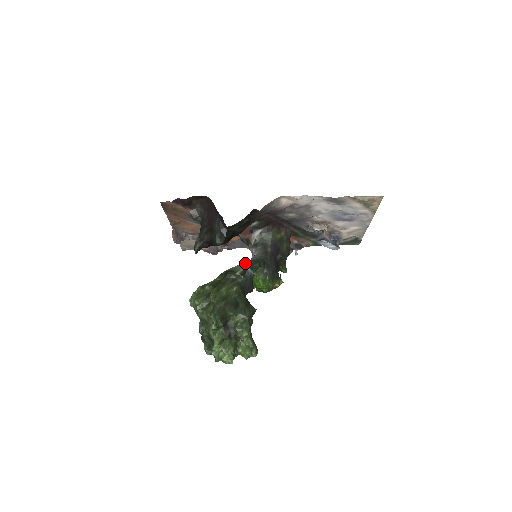
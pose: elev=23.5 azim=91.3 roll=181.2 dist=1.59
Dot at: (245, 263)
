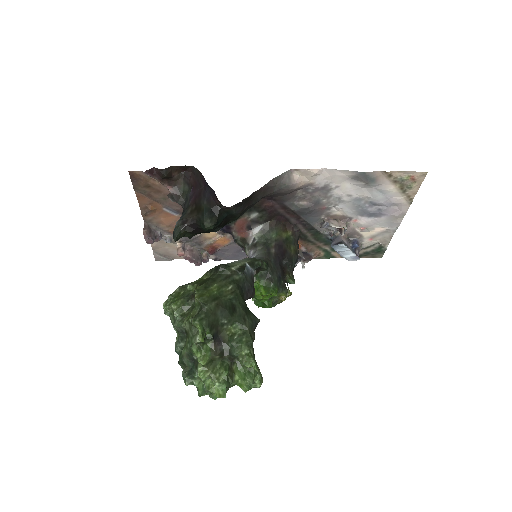
Dot at: (243, 260)
